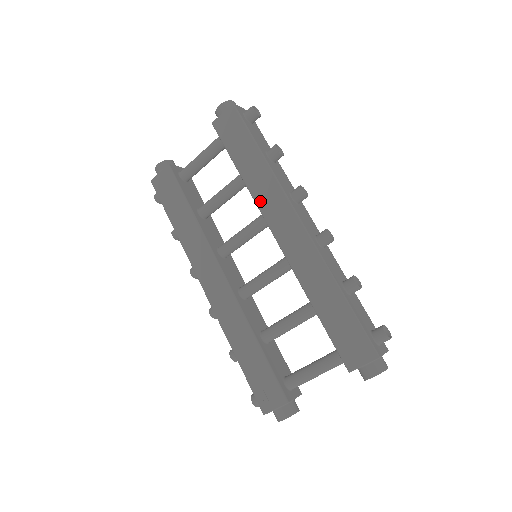
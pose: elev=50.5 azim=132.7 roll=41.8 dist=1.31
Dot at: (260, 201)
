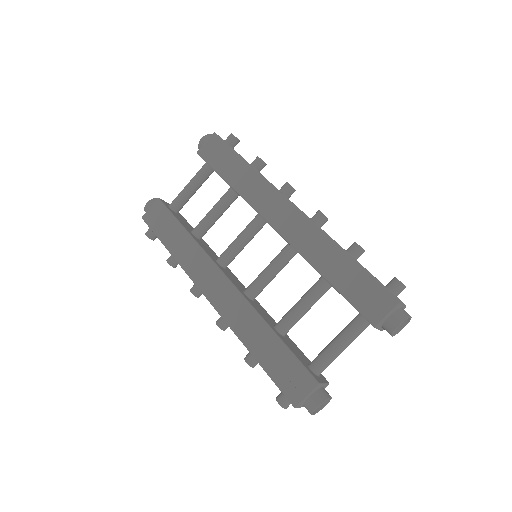
Dot at: (253, 201)
